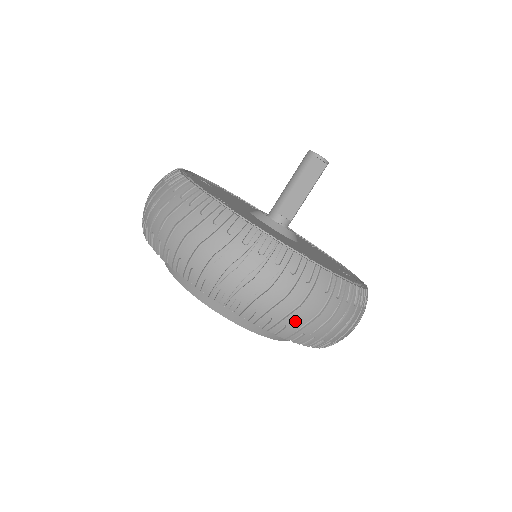
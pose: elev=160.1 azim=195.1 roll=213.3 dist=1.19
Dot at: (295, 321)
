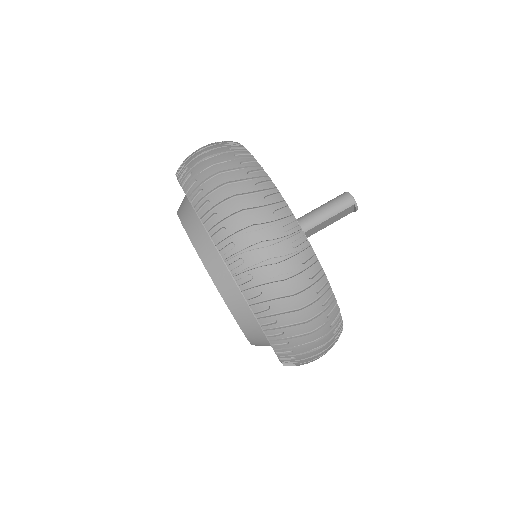
Dot at: (306, 363)
